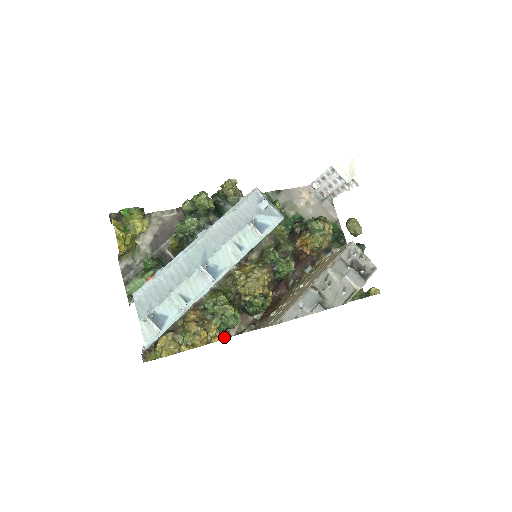
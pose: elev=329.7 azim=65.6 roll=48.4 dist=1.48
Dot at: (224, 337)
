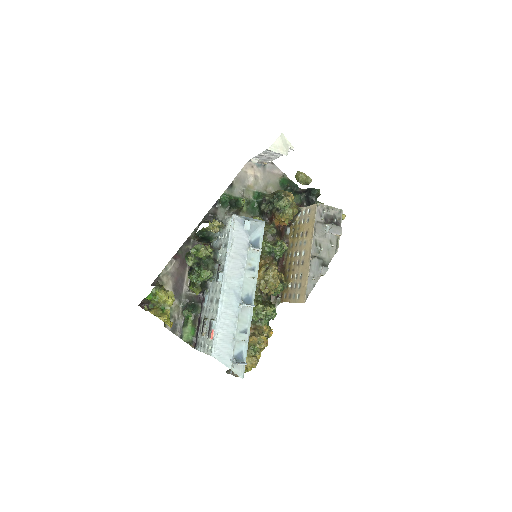
Dot at: occluded
